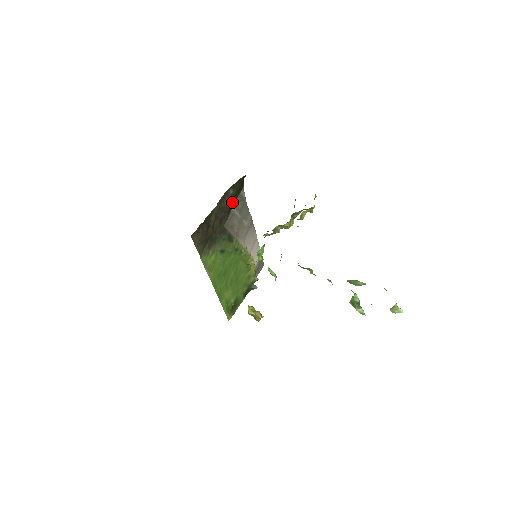
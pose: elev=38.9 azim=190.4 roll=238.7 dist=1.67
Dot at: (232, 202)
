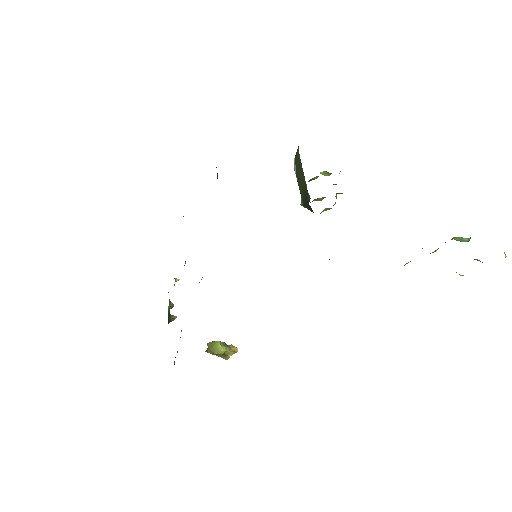
Dot at: occluded
